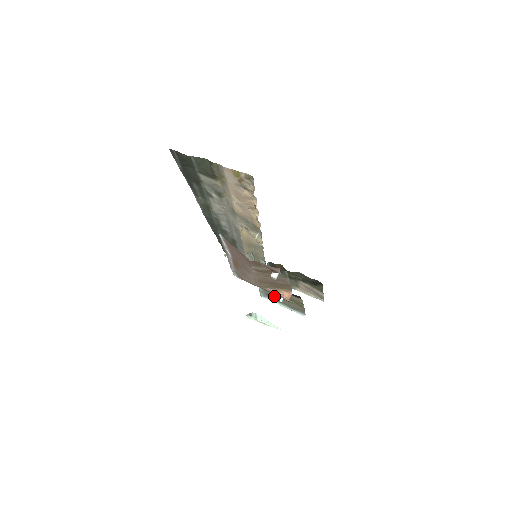
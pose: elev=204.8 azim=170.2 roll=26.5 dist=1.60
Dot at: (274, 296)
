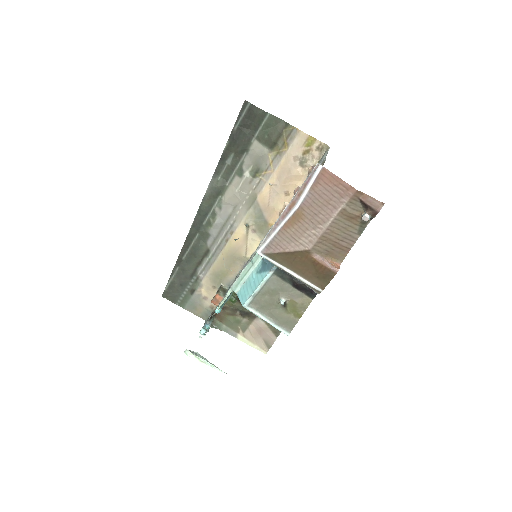
Dot at: (267, 302)
